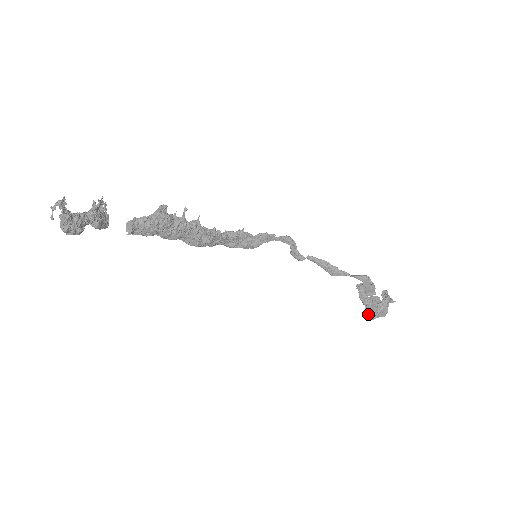
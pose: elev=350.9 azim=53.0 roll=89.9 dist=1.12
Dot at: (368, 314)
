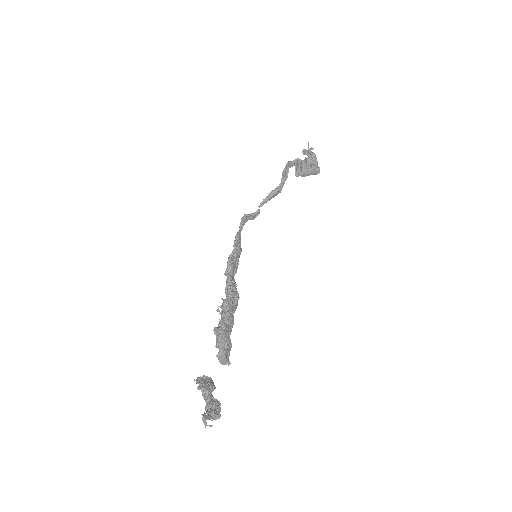
Dot at: (315, 174)
